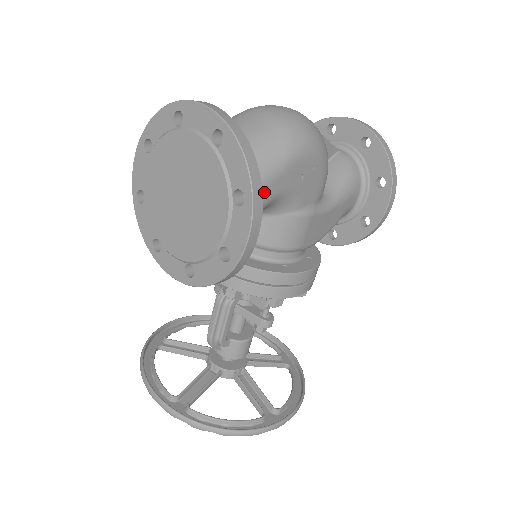
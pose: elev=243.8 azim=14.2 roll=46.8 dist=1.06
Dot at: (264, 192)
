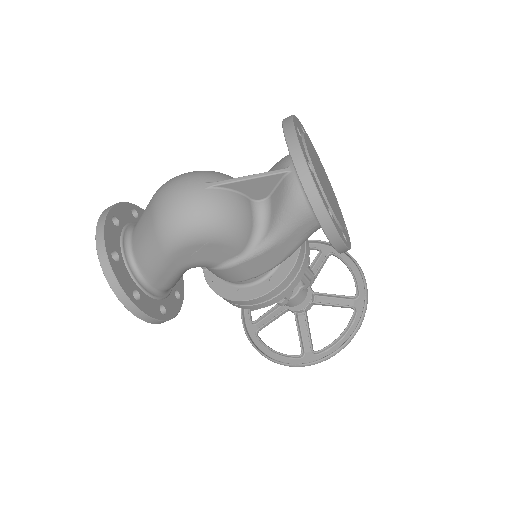
Dot at: (165, 274)
